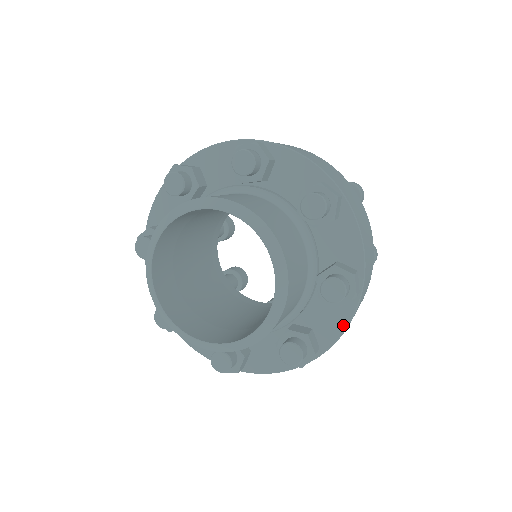
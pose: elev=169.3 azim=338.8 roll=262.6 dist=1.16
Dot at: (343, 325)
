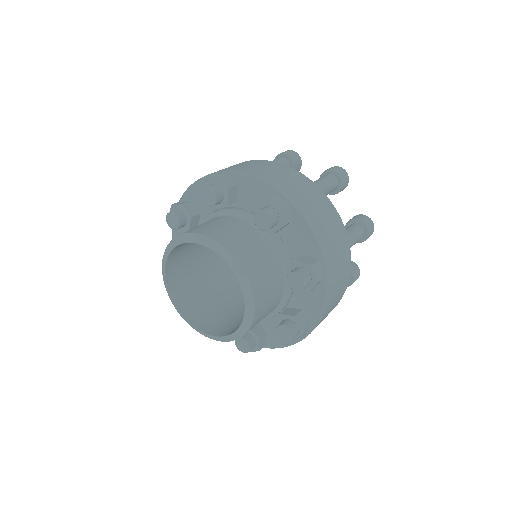
Dot at: (287, 343)
